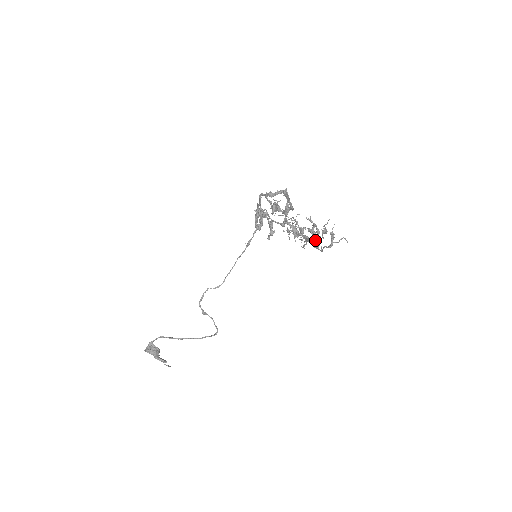
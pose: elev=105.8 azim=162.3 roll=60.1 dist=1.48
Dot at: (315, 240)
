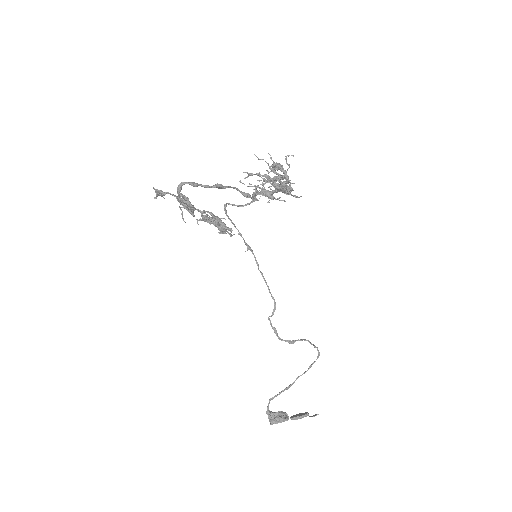
Dot at: occluded
